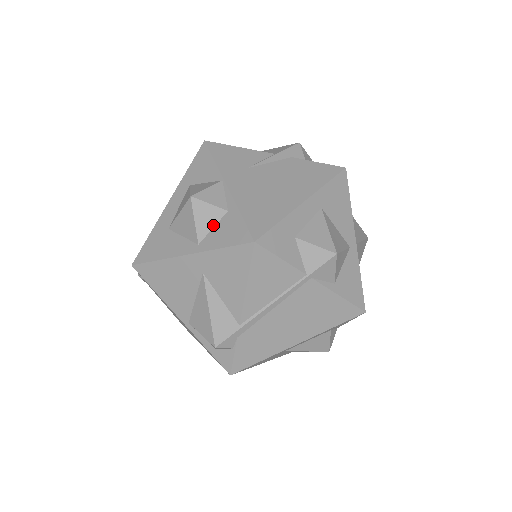
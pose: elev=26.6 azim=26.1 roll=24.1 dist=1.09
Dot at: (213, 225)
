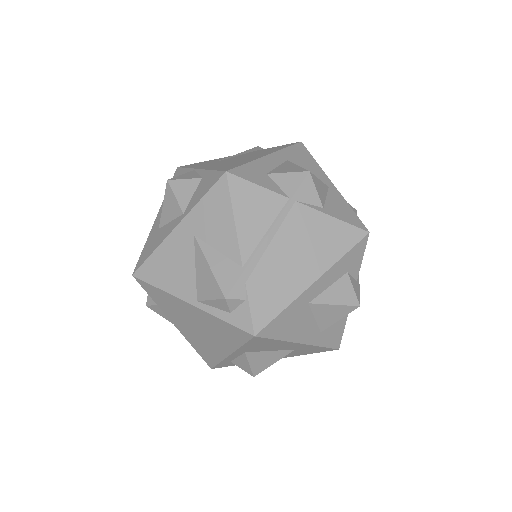
Dot at: (192, 193)
